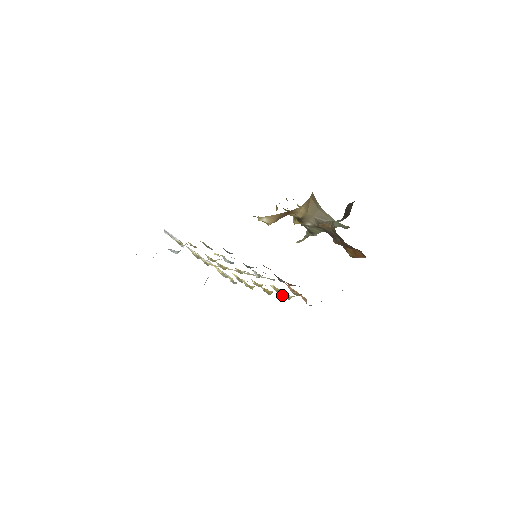
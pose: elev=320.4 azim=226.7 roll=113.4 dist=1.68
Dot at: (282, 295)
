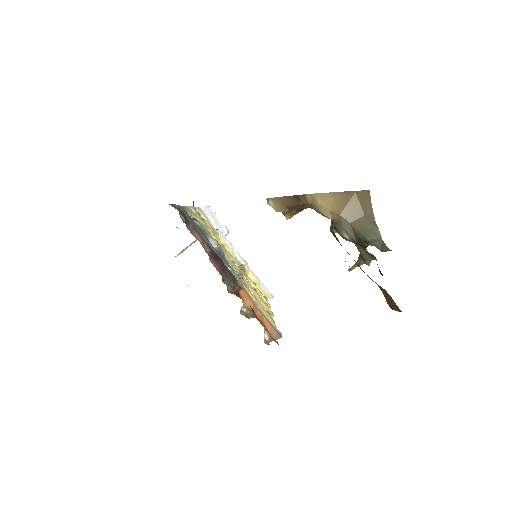
Dot at: occluded
